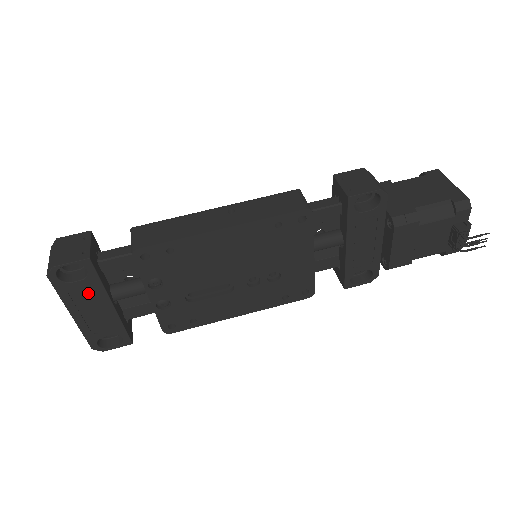
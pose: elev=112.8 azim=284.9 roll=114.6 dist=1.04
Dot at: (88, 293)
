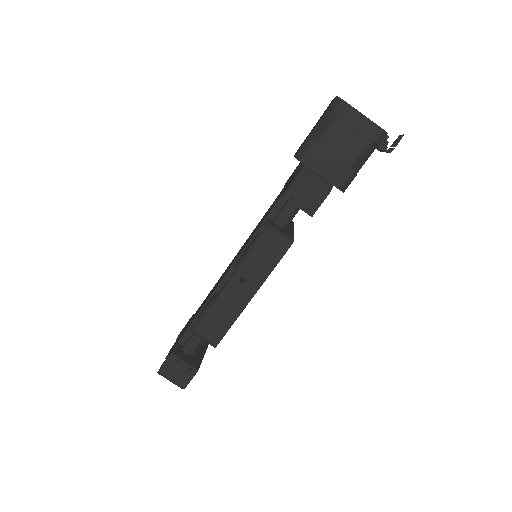
Dot at: occluded
